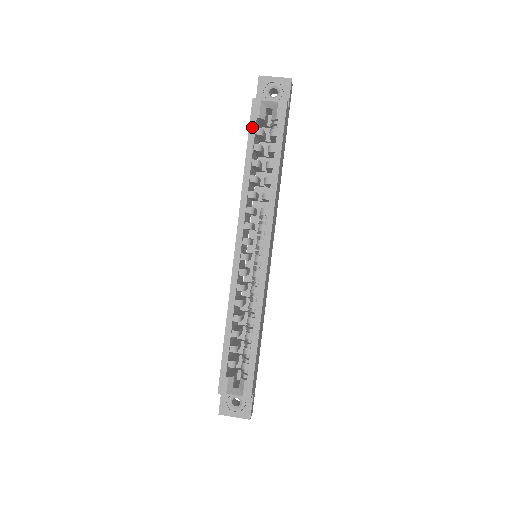
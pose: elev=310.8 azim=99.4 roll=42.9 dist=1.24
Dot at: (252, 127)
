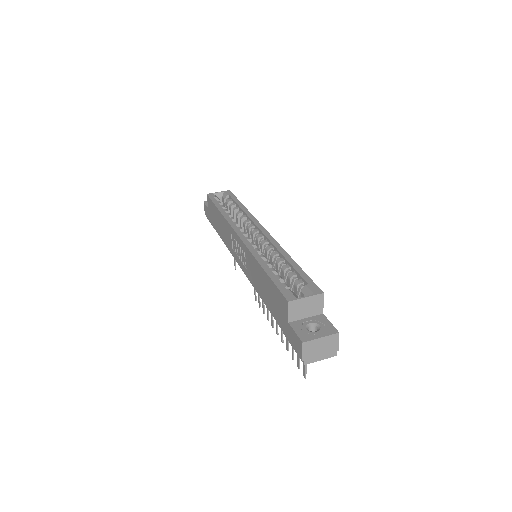
Dot at: (214, 200)
